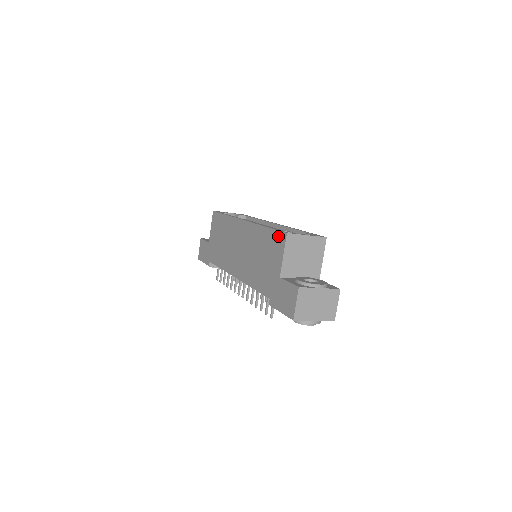
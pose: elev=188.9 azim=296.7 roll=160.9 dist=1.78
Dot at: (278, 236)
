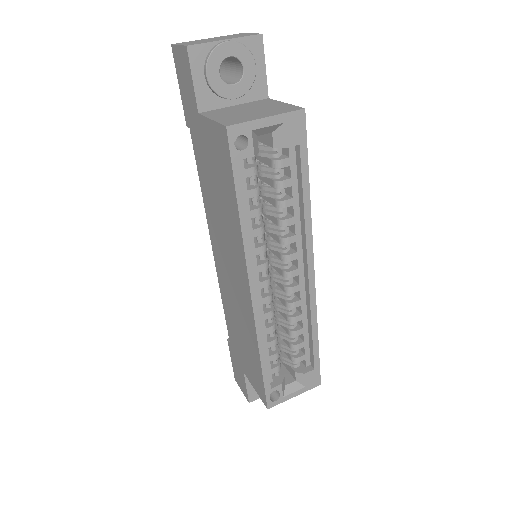
Dot at: (262, 390)
